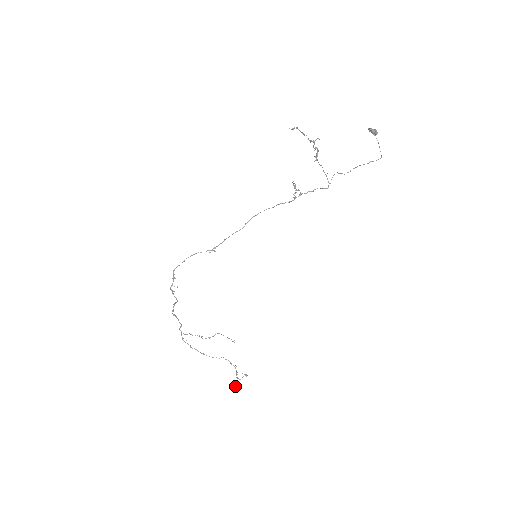
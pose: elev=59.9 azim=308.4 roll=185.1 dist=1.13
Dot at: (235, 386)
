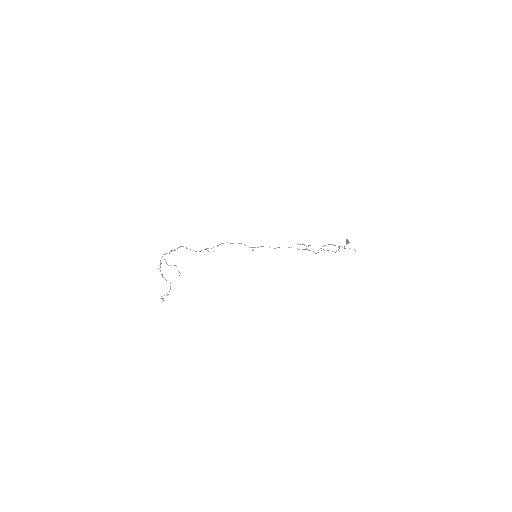
Dot at: (162, 301)
